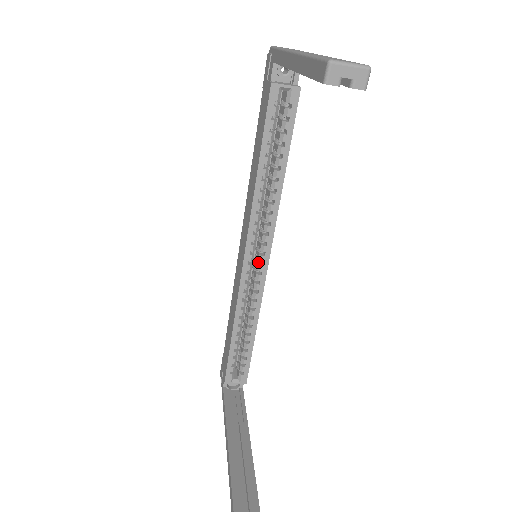
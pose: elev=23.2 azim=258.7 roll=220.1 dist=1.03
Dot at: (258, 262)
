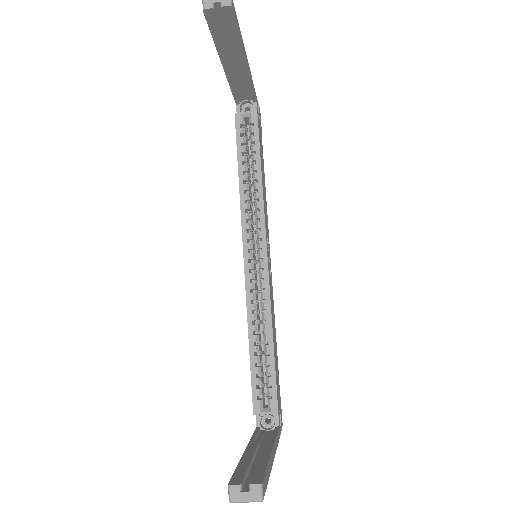
Dot at: (259, 262)
